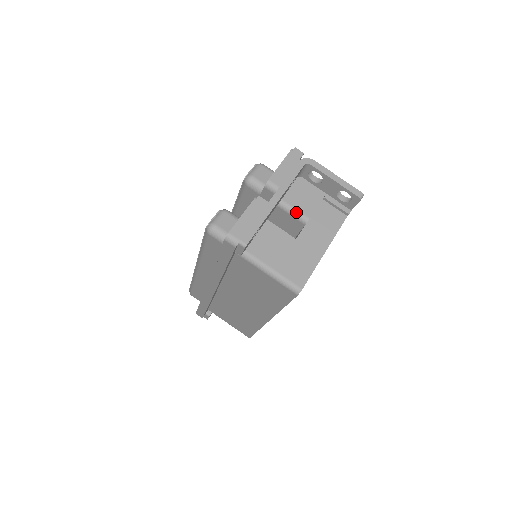
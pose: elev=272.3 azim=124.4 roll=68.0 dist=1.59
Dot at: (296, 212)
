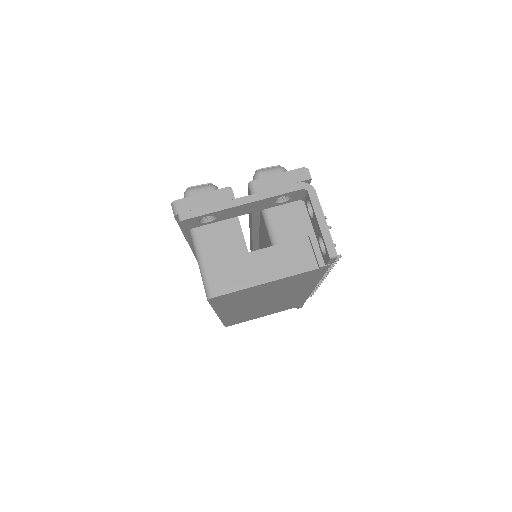
Dot at: (272, 230)
